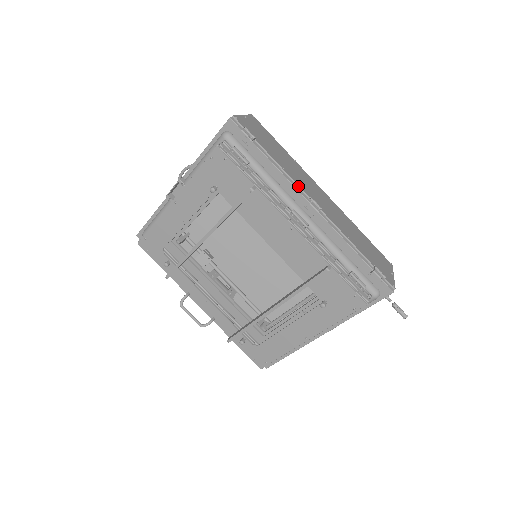
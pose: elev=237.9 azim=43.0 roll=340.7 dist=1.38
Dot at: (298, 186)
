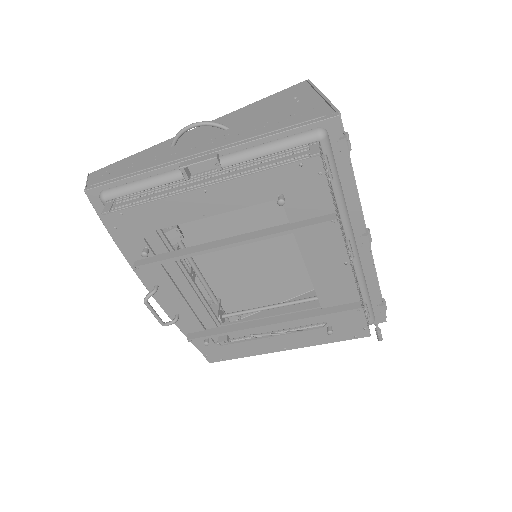
Dot at: (362, 213)
